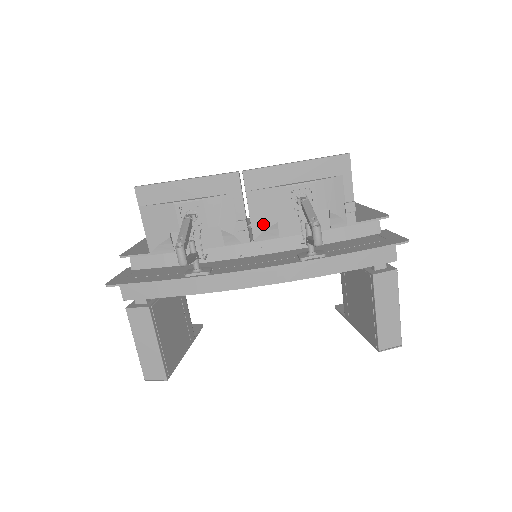
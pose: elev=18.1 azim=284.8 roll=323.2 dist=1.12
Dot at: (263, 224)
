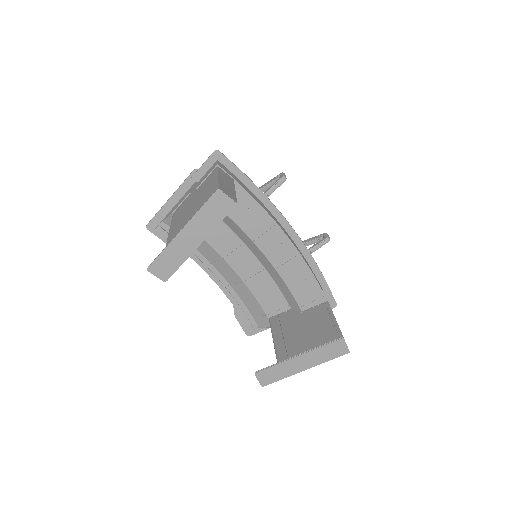
Dot at: occluded
